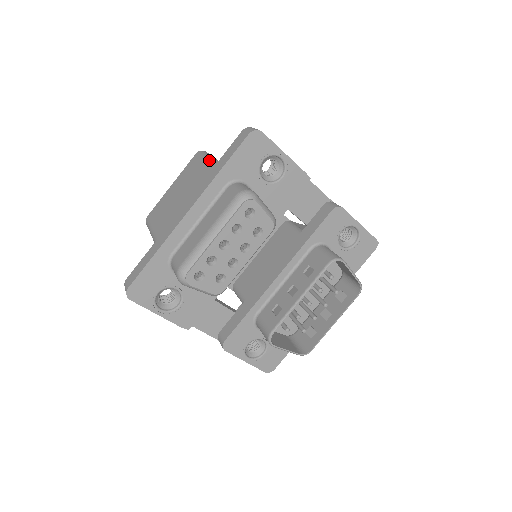
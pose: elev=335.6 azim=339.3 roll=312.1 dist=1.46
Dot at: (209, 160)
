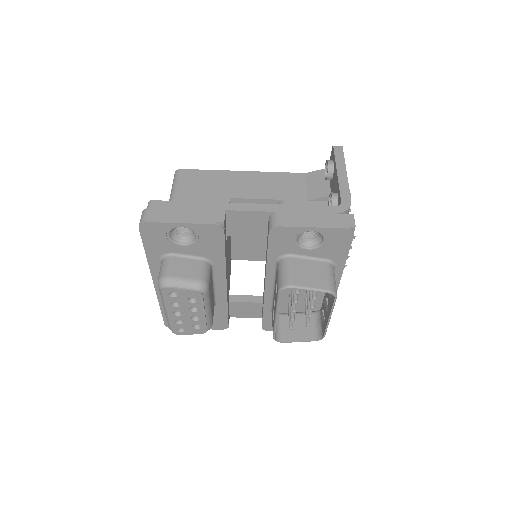
Dot at: occluded
